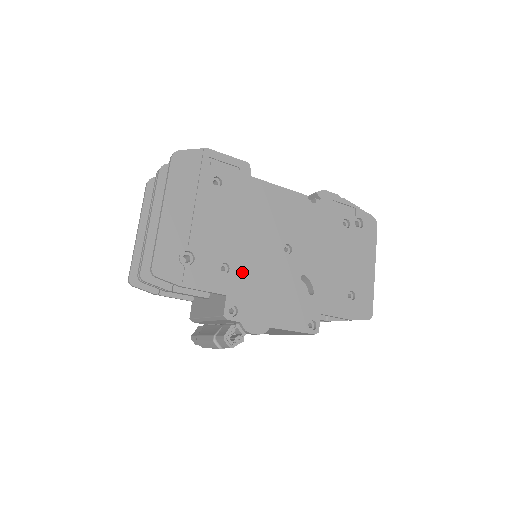
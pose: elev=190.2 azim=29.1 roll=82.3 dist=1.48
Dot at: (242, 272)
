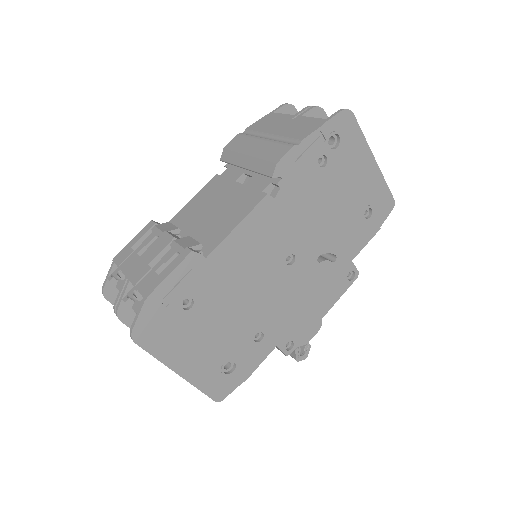
Dot at: (273, 322)
